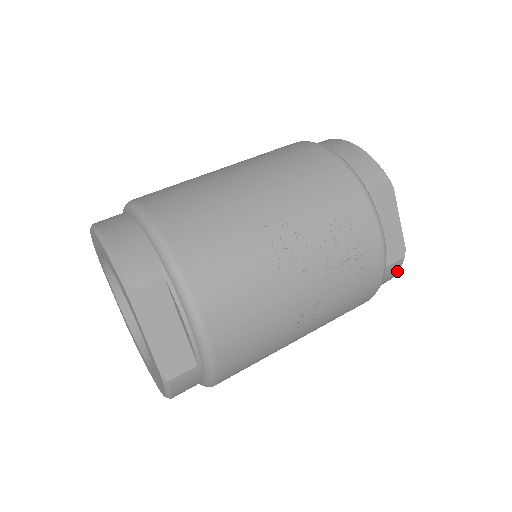
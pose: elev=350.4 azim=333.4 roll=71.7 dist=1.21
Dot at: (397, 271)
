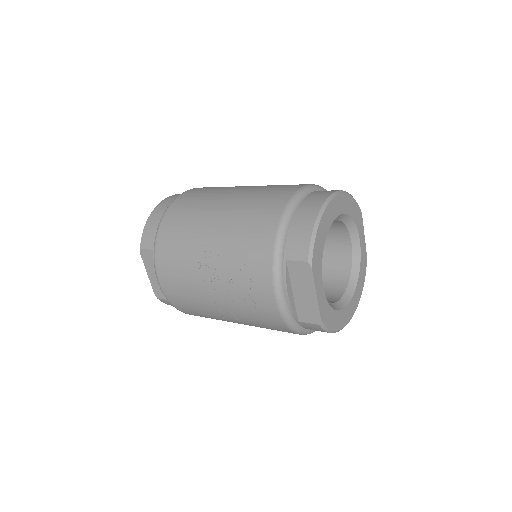
Dot at: (324, 330)
